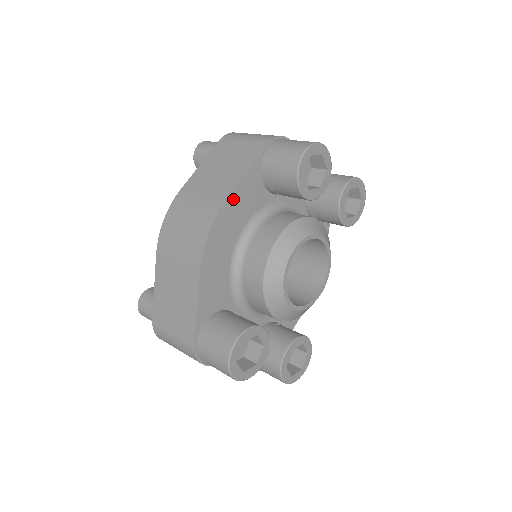
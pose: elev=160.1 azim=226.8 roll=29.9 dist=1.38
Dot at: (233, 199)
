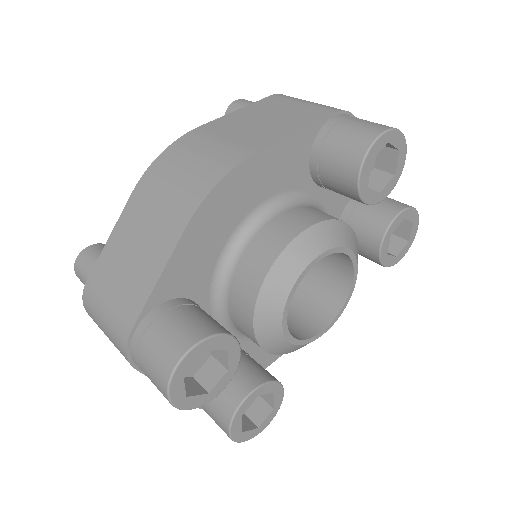
Dot at: (268, 155)
